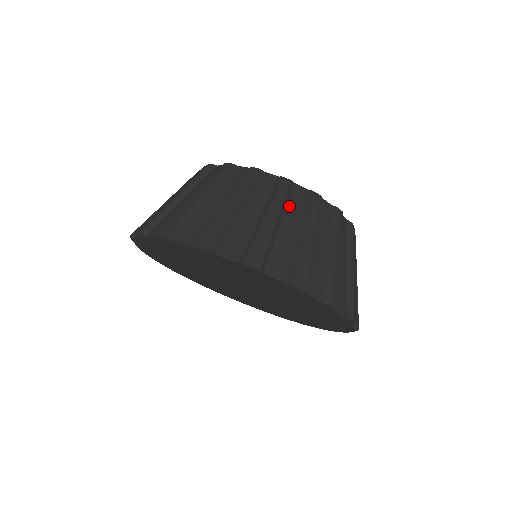
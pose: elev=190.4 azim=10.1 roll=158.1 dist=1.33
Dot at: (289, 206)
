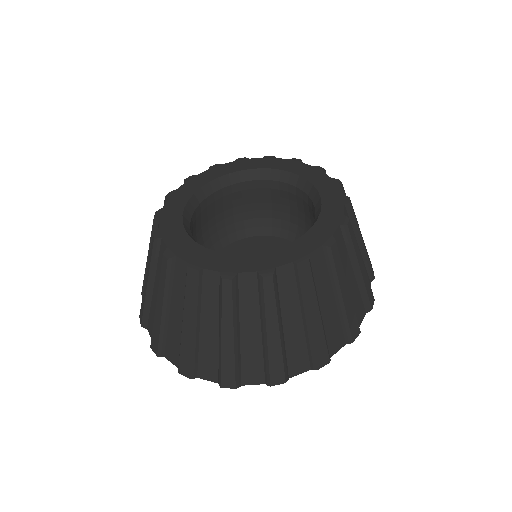
Dot at: occluded
